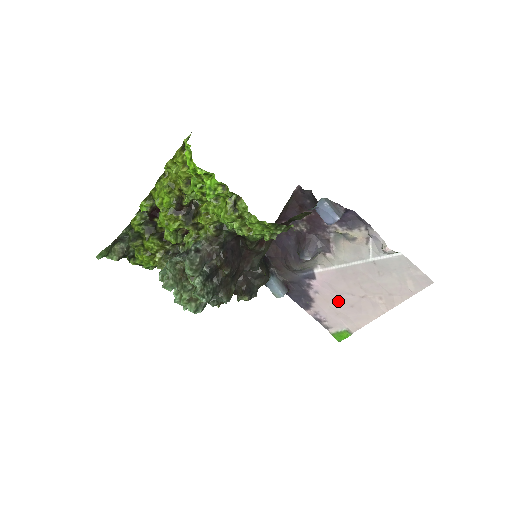
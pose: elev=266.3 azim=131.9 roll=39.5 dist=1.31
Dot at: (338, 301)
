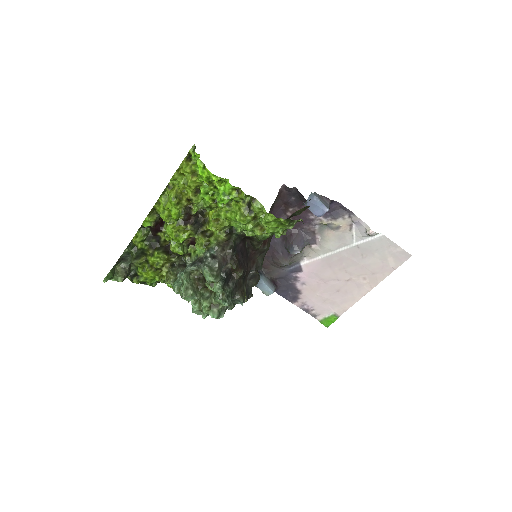
Dot at: (325, 288)
